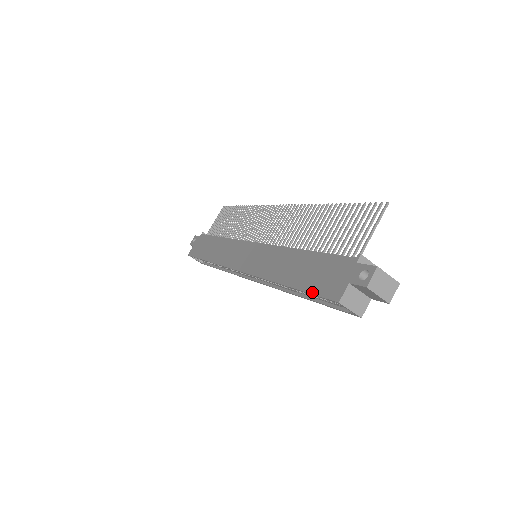
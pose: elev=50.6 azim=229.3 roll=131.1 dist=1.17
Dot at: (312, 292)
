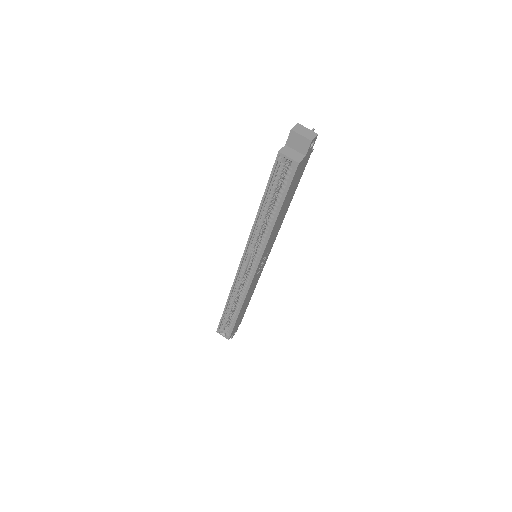
Dot at: (269, 177)
